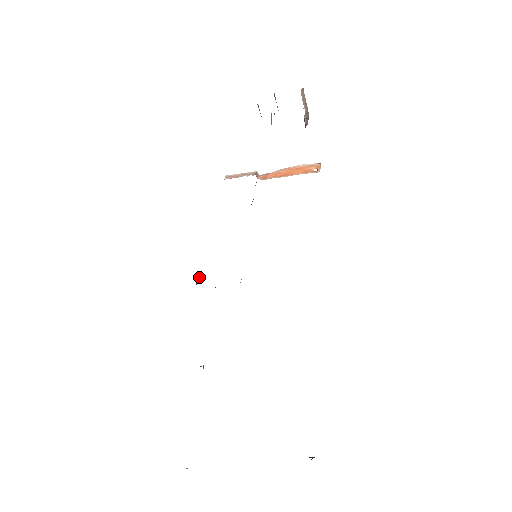
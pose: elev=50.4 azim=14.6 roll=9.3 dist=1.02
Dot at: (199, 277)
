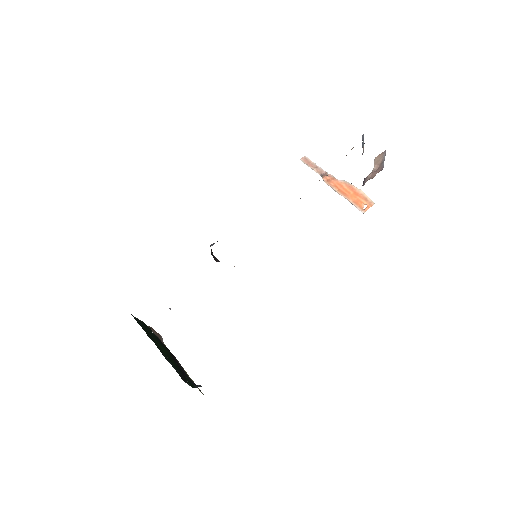
Dot at: occluded
